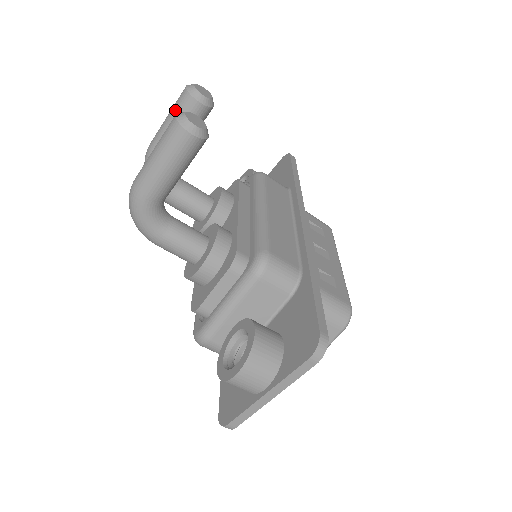
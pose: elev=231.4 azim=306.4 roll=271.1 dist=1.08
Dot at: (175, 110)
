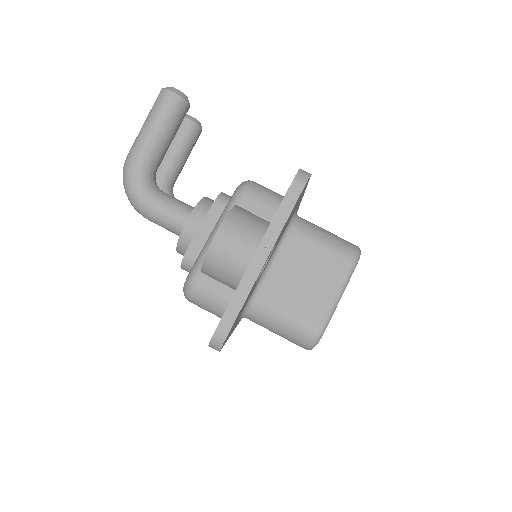
Dot at: occluded
